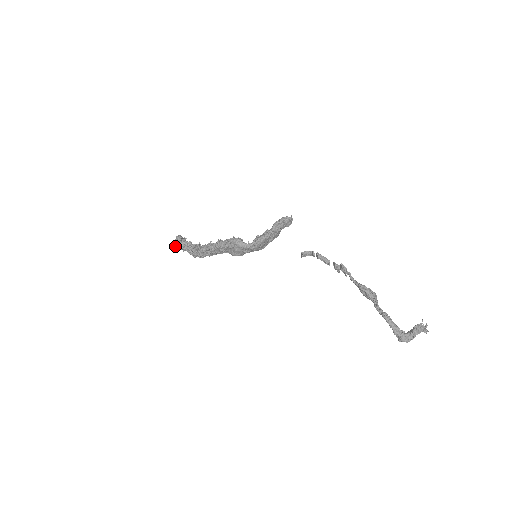
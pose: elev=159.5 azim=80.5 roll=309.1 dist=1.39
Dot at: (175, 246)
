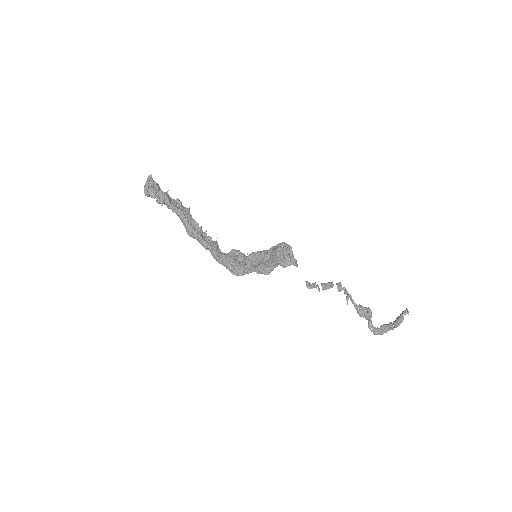
Dot at: (149, 196)
